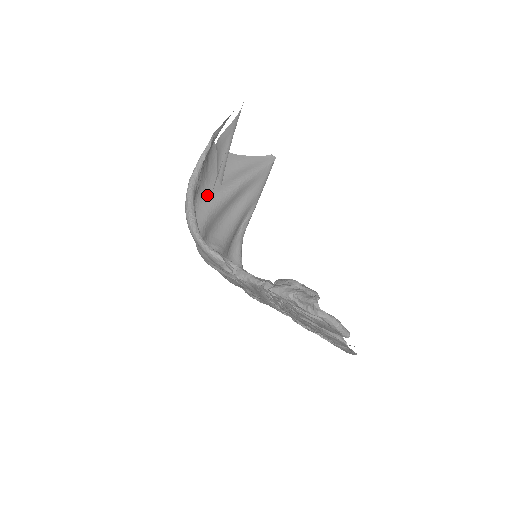
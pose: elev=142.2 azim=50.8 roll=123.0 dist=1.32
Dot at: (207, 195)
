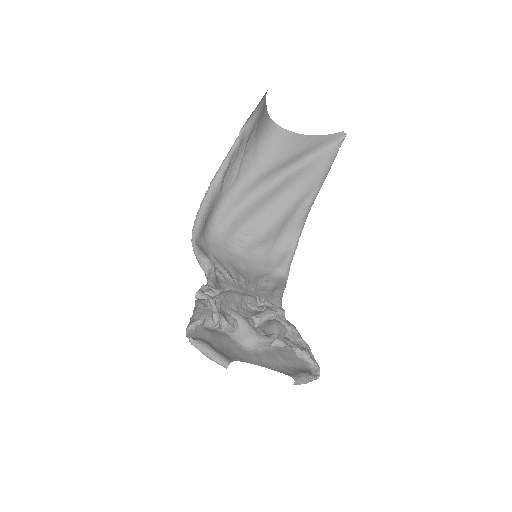
Dot at: (247, 186)
